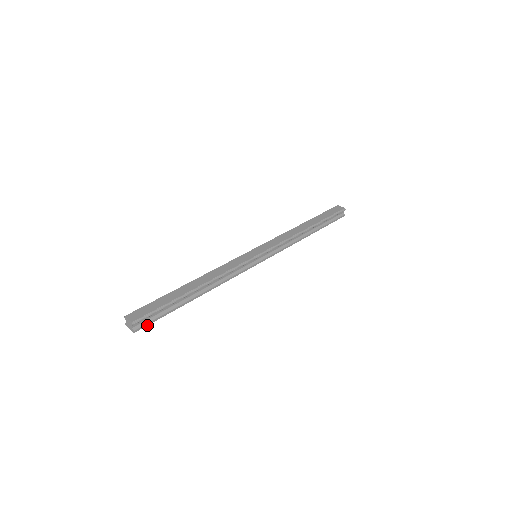
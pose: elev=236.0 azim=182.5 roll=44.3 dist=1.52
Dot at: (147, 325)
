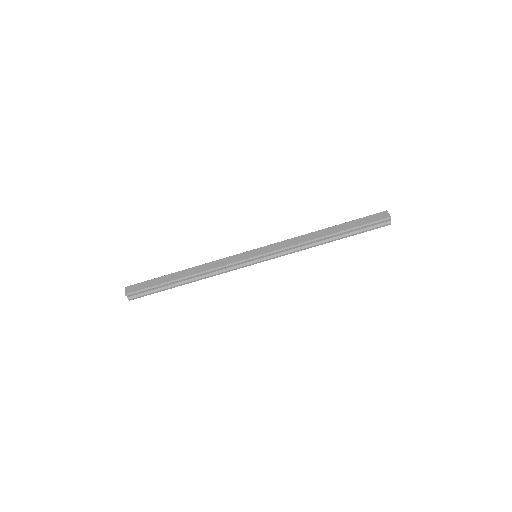
Dot at: (140, 297)
